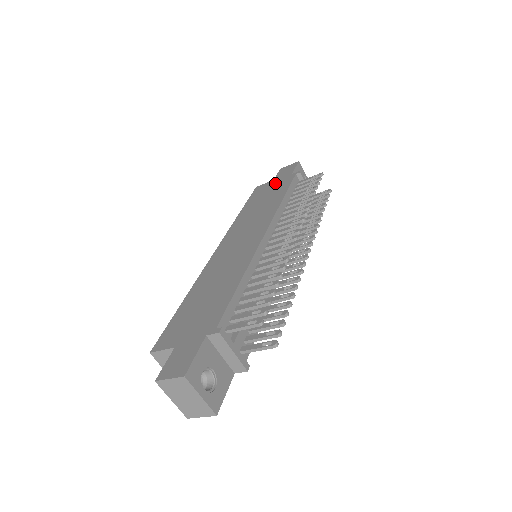
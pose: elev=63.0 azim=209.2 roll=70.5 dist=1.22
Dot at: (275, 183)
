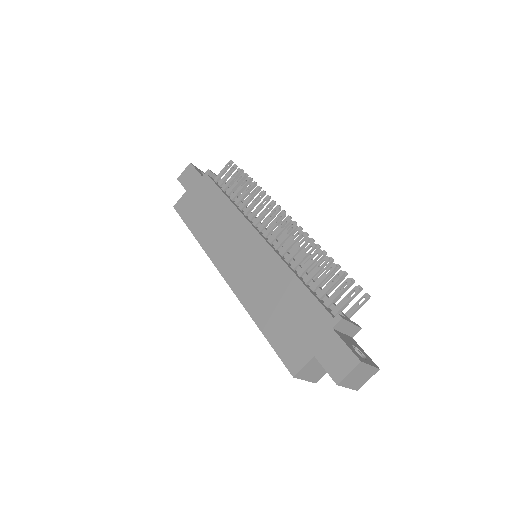
Dot at: (194, 193)
